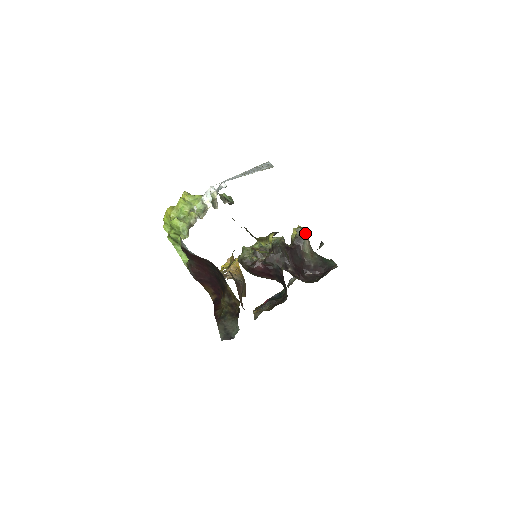
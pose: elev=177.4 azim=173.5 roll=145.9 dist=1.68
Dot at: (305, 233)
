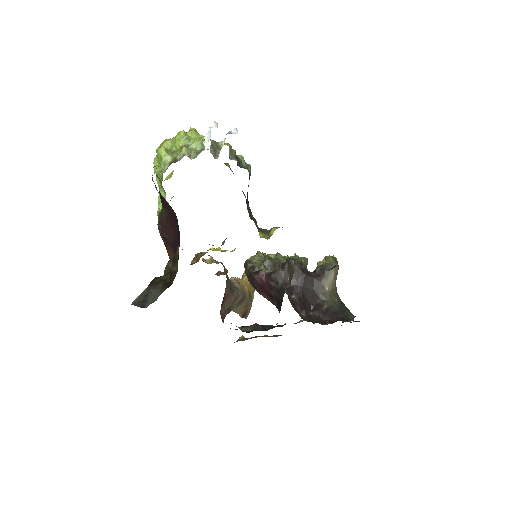
Dot at: occluded
